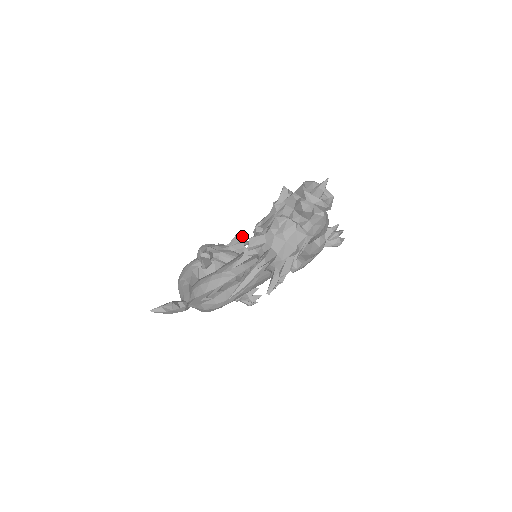
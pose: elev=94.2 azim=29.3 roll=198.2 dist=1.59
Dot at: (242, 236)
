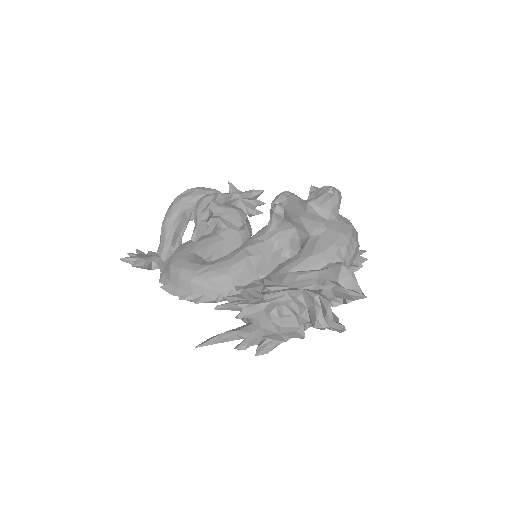
Dot at: (258, 195)
